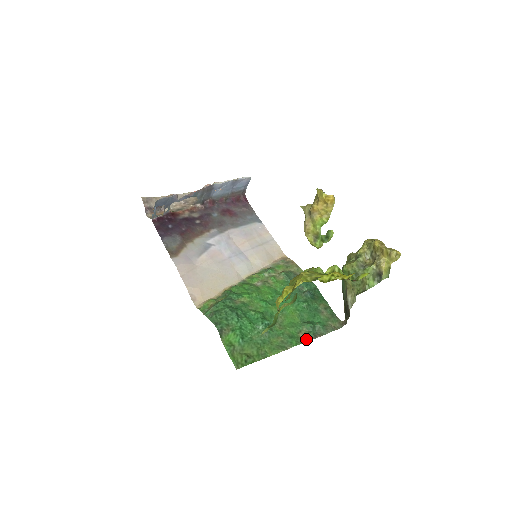
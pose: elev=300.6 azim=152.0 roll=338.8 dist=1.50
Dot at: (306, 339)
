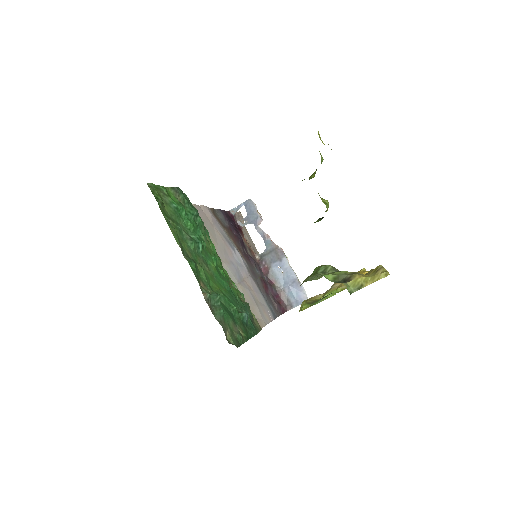
Dot at: (201, 285)
